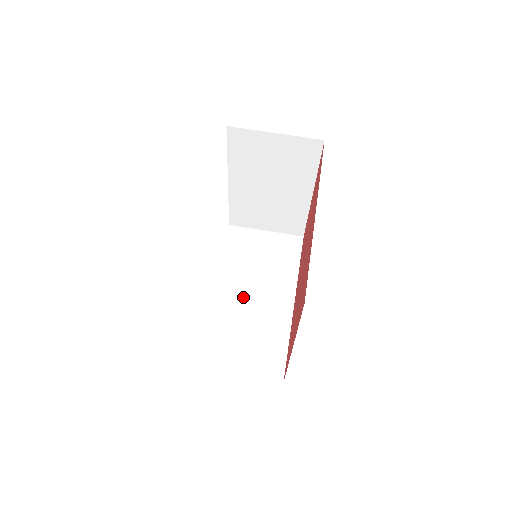
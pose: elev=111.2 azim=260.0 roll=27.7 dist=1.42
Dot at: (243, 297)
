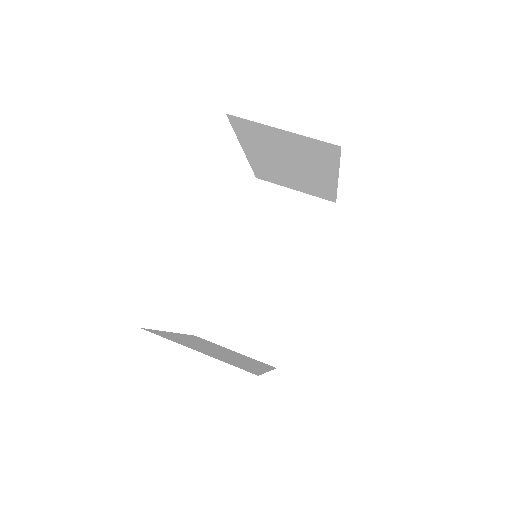
Dot at: (255, 270)
